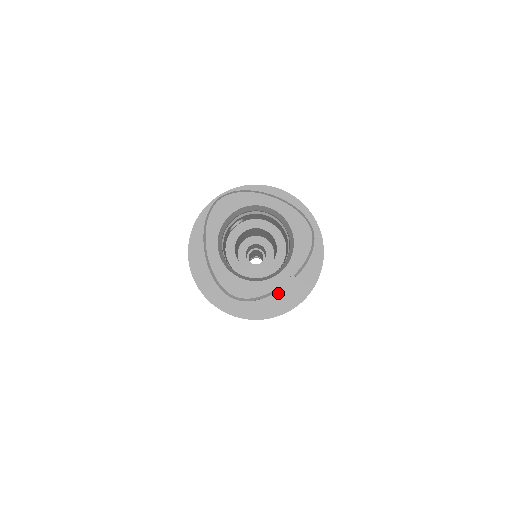
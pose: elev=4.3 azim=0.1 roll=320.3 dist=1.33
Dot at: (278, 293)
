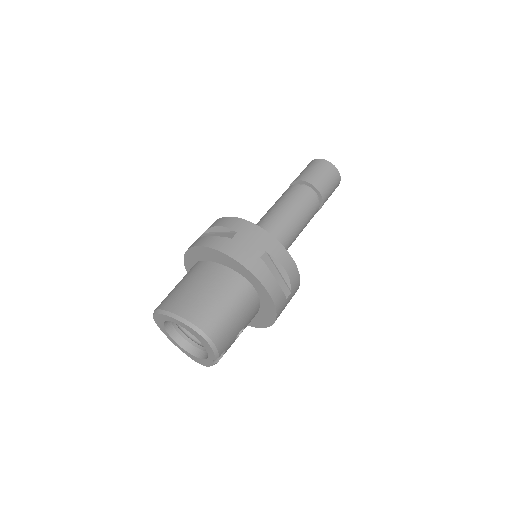
Dot at: (258, 314)
